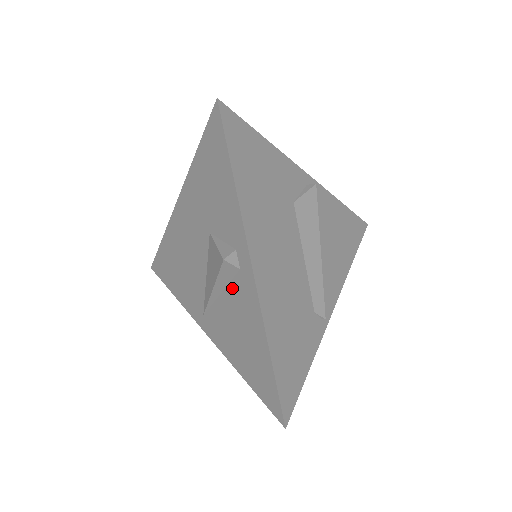
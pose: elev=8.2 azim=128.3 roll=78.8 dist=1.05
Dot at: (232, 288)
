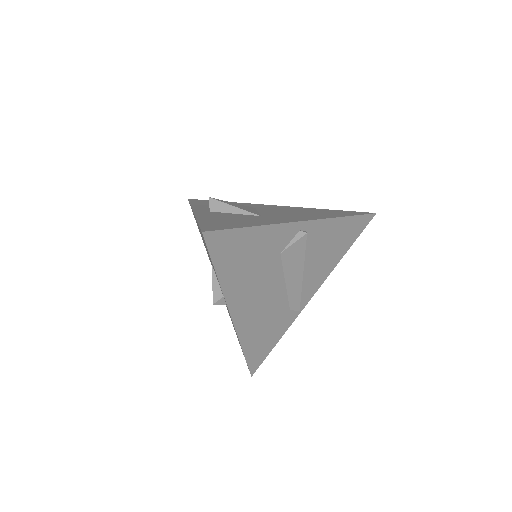
Dot at: occluded
